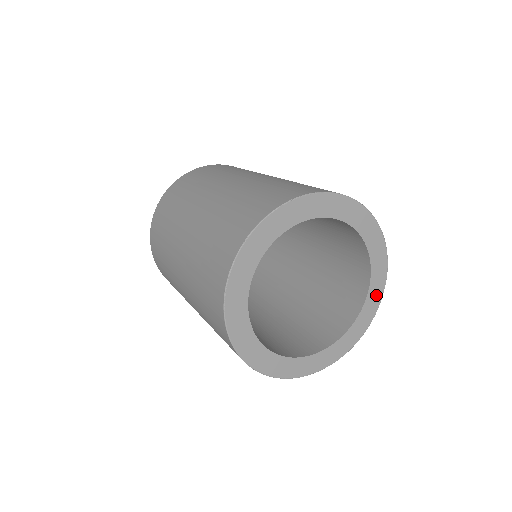
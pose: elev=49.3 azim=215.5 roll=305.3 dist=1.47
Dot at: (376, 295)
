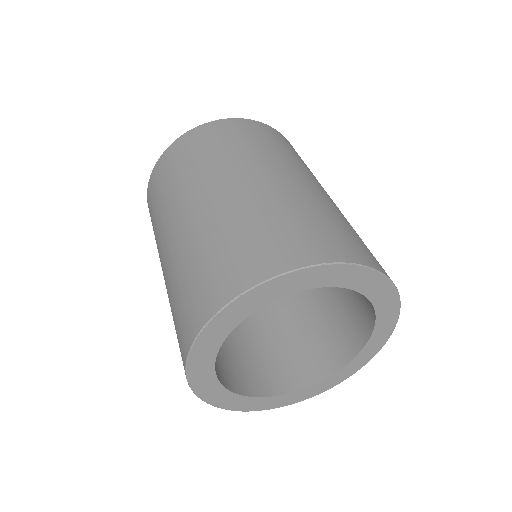
Dot at: (359, 363)
